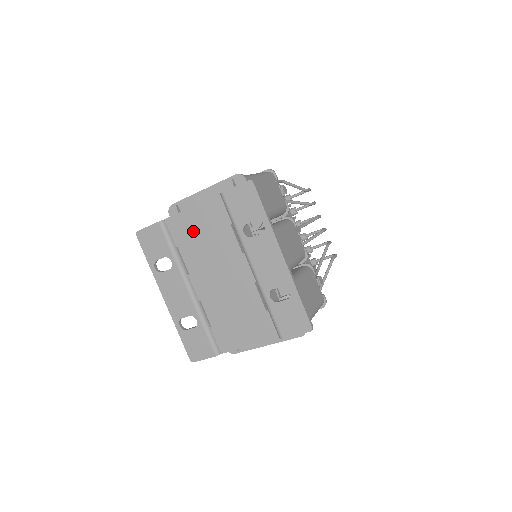
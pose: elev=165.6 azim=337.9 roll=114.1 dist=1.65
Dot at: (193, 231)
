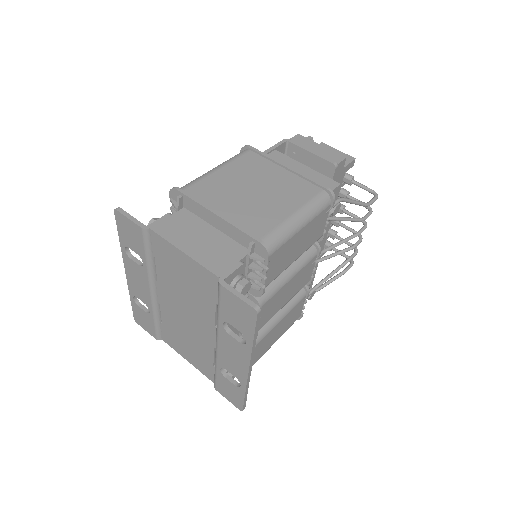
Dot at: (176, 267)
